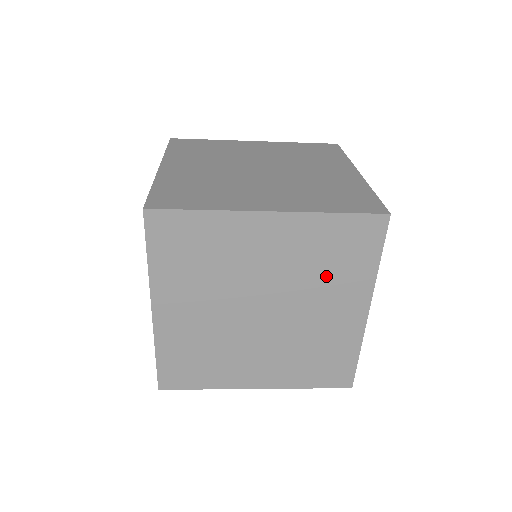
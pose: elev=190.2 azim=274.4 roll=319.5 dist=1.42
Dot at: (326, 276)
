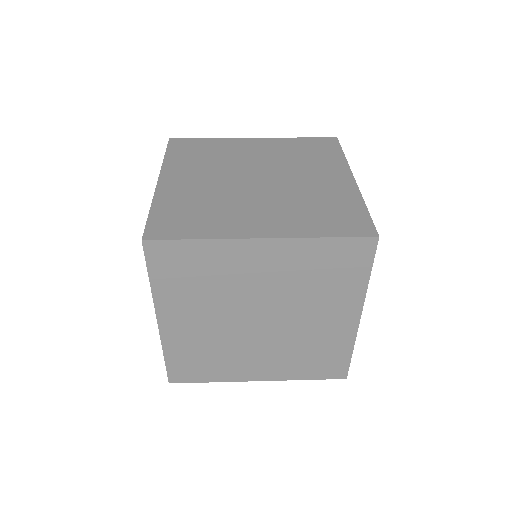
Dot at: (318, 290)
